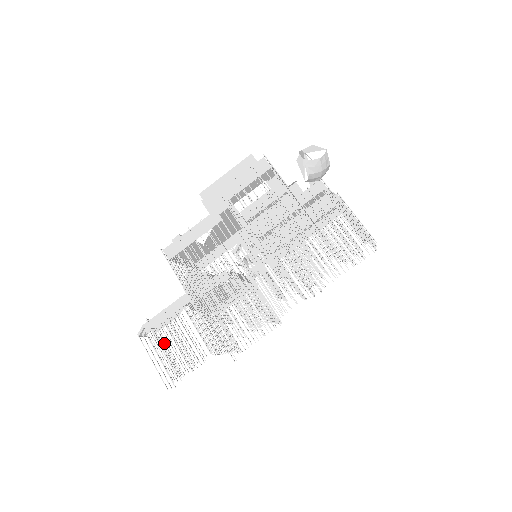
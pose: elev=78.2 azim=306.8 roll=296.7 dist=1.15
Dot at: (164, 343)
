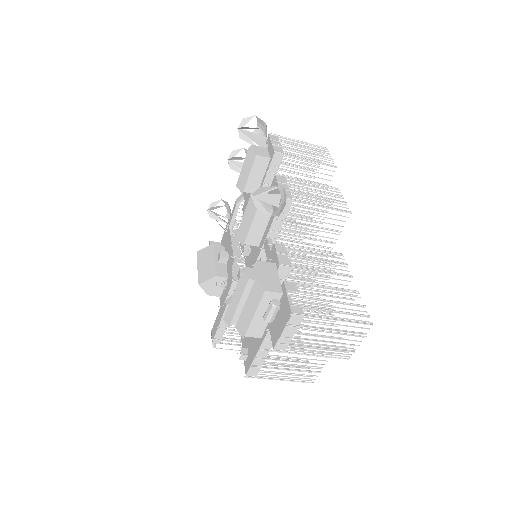
Dot at: occluded
